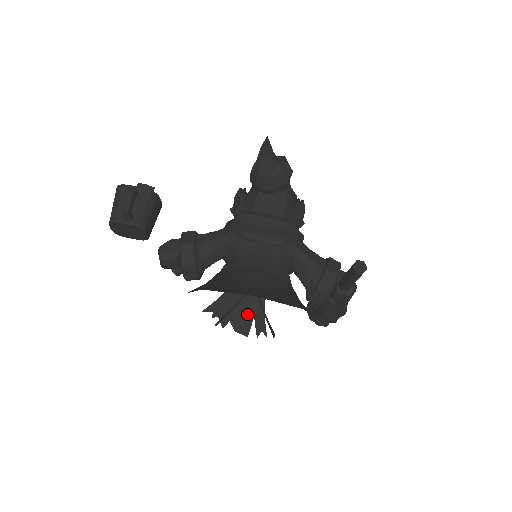
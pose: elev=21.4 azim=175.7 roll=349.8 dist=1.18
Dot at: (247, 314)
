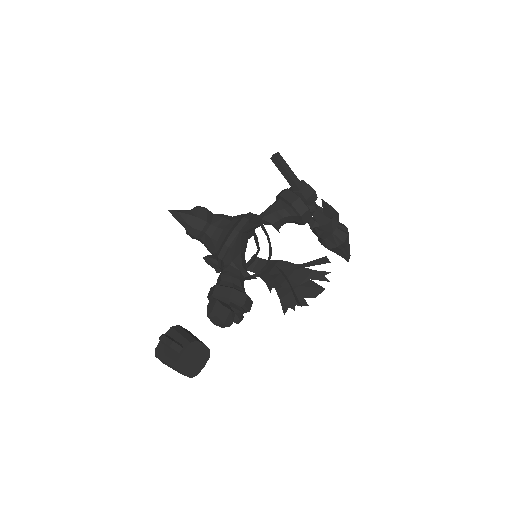
Dot at: (305, 283)
